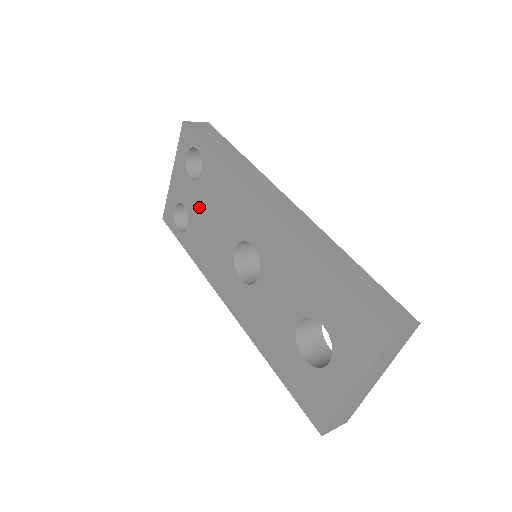
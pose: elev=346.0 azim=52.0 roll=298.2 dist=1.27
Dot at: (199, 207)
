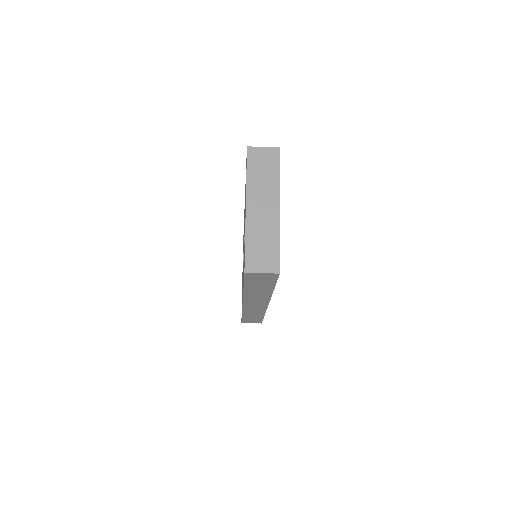
Dot at: occluded
